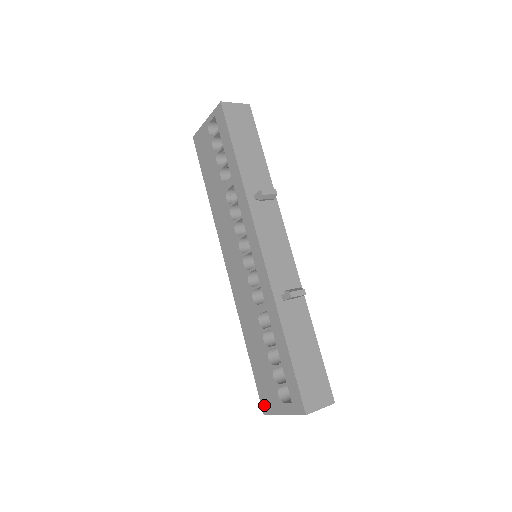
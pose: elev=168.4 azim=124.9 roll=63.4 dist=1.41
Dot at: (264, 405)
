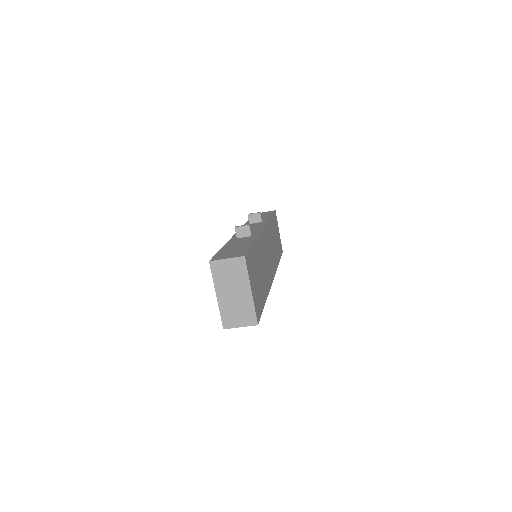
Dot at: occluded
